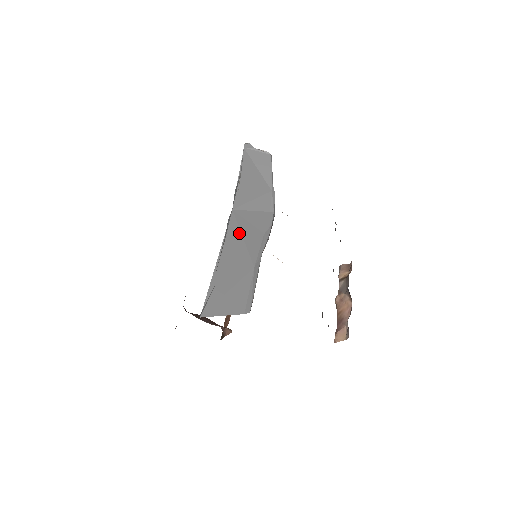
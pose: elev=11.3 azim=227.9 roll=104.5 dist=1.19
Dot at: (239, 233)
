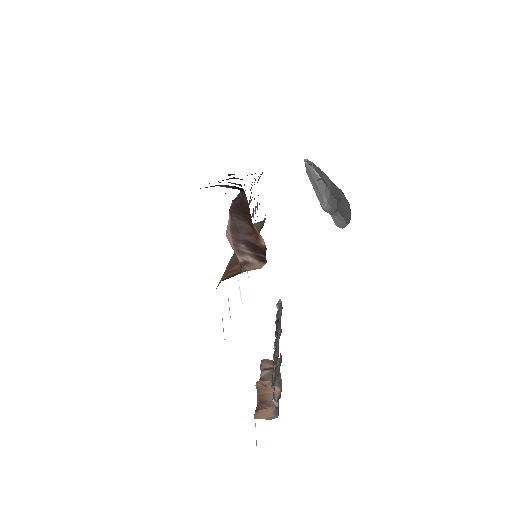
Dot at: occluded
